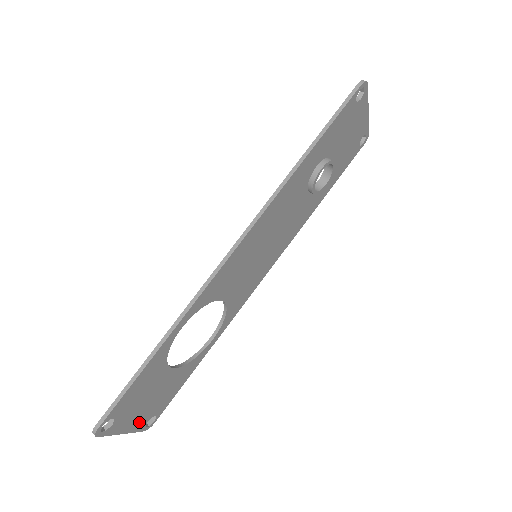
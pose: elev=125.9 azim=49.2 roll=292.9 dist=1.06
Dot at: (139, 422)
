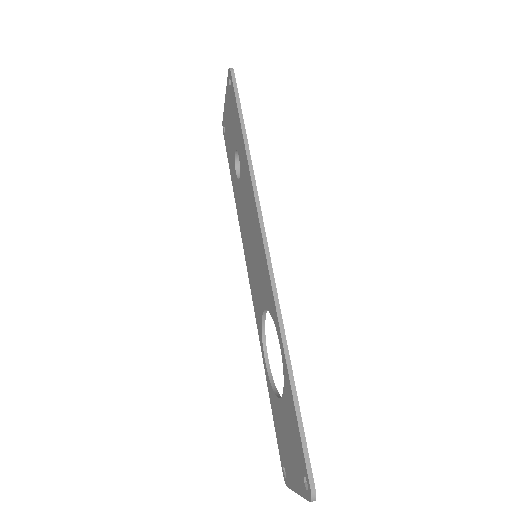
Dot at: occluded
